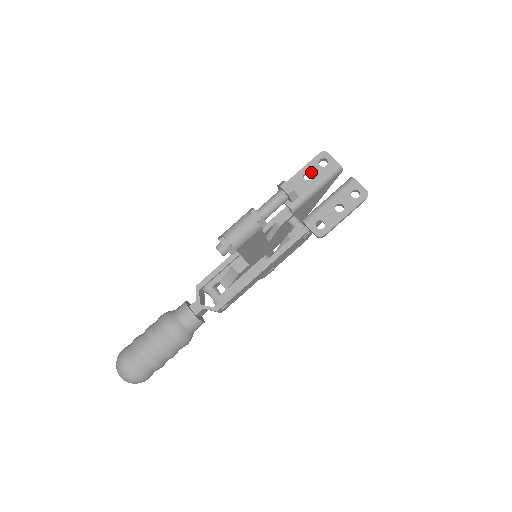
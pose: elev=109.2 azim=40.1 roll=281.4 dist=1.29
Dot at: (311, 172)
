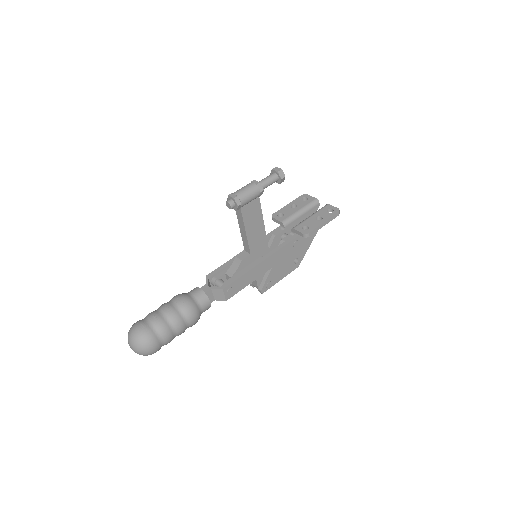
Dot at: (296, 204)
